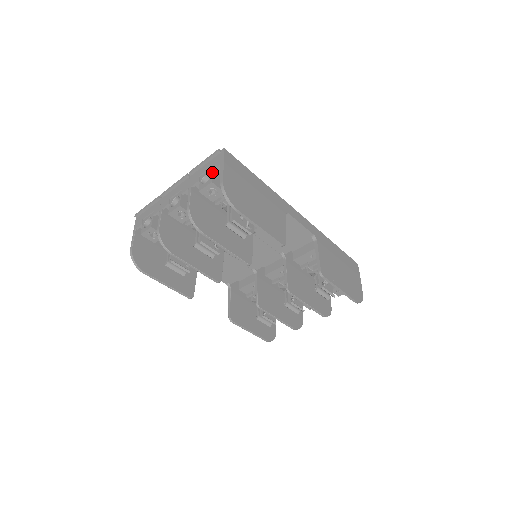
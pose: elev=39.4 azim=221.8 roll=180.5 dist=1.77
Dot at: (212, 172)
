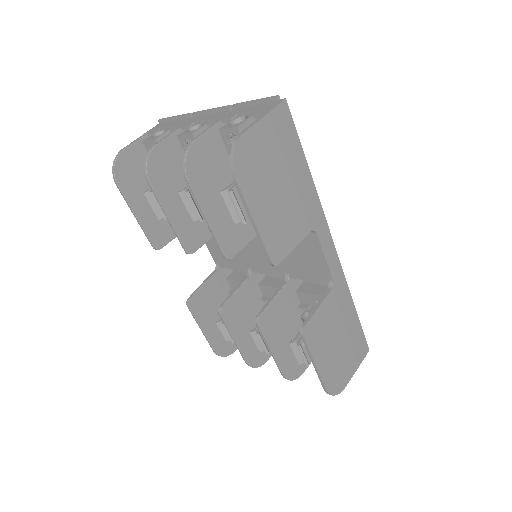
Dot at: (250, 117)
